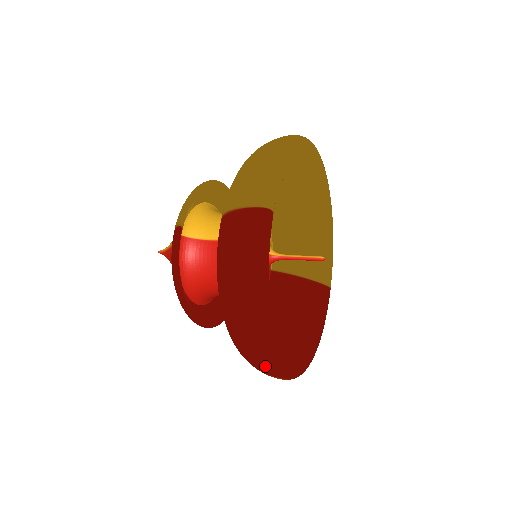
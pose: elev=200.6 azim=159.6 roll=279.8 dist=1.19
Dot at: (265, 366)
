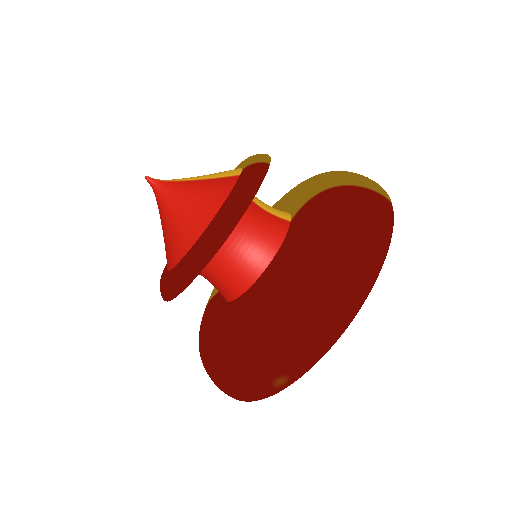
Dot at: (316, 346)
